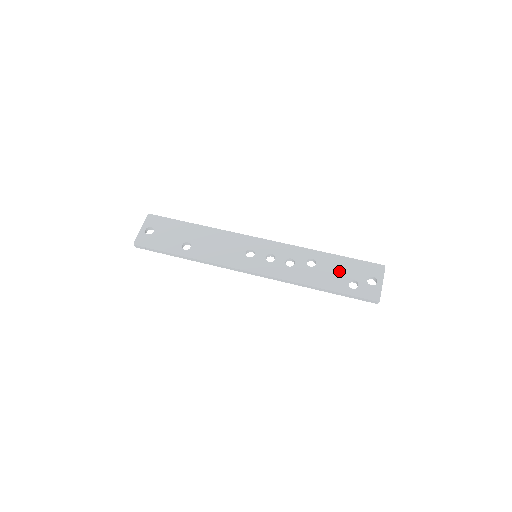
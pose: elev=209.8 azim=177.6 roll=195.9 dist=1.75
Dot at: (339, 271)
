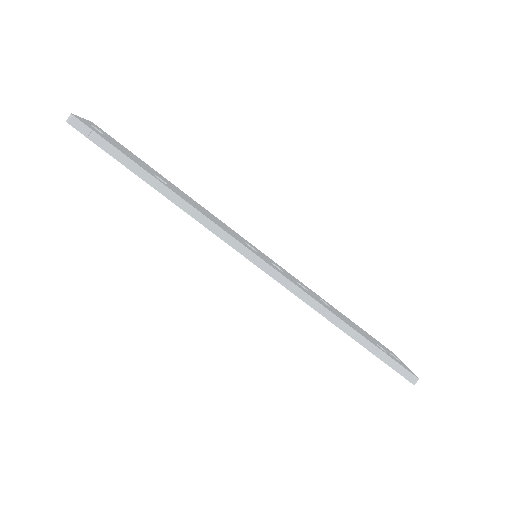
Dot at: (358, 328)
